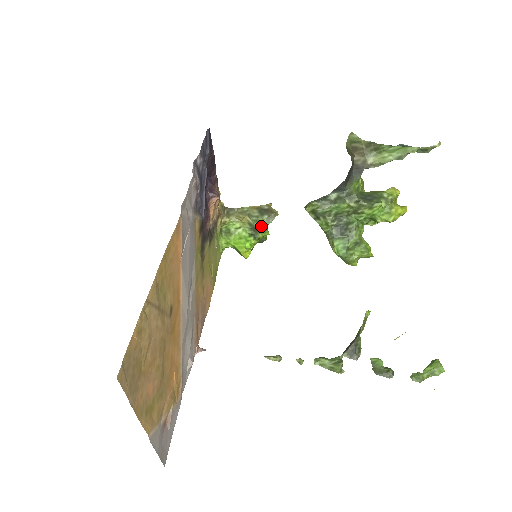
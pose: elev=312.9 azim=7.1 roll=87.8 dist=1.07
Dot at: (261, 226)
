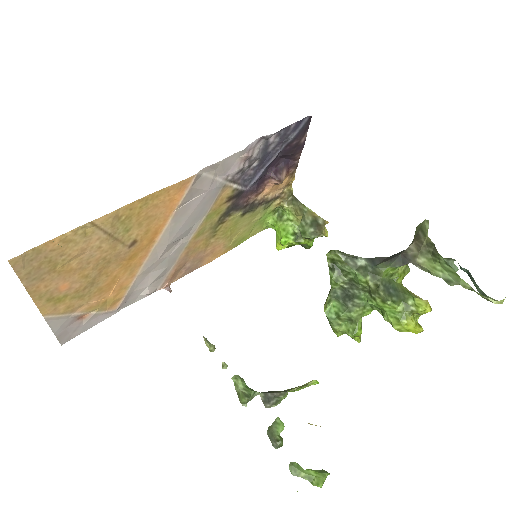
Dot at: (302, 234)
